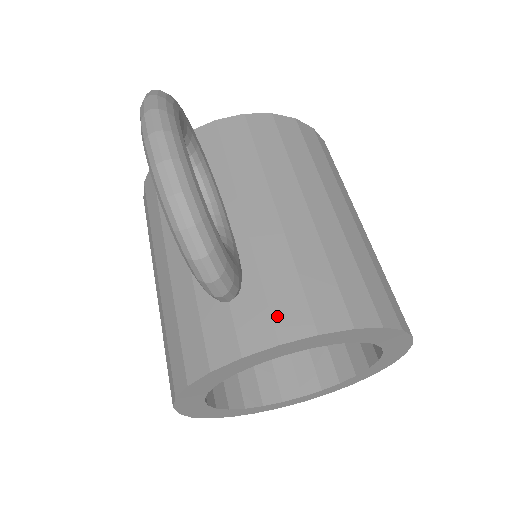
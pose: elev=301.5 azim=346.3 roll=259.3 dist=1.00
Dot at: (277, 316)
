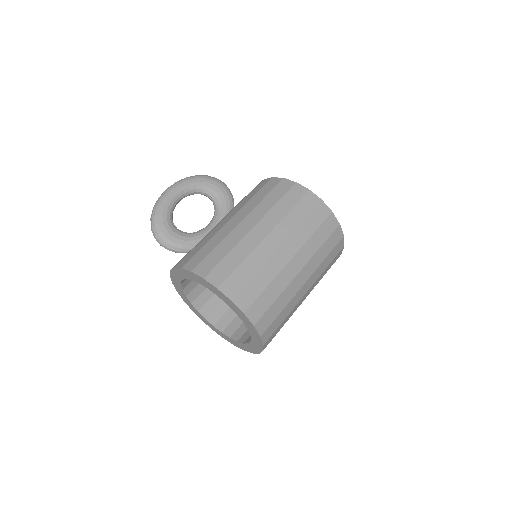
Dot at: occluded
